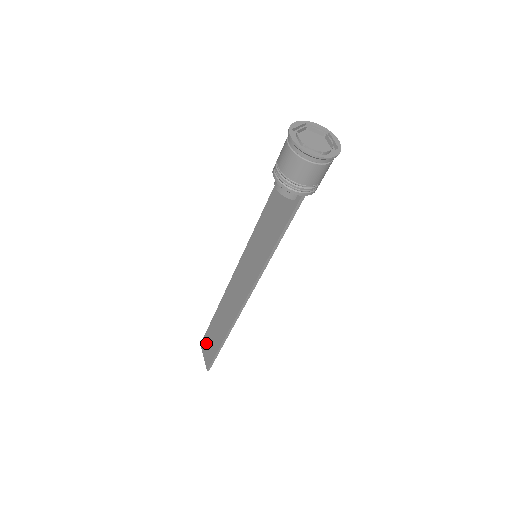
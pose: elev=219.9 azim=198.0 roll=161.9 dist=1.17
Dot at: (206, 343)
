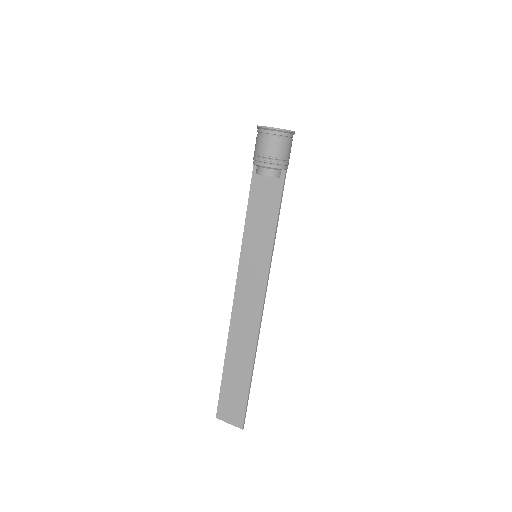
Dot at: (226, 404)
